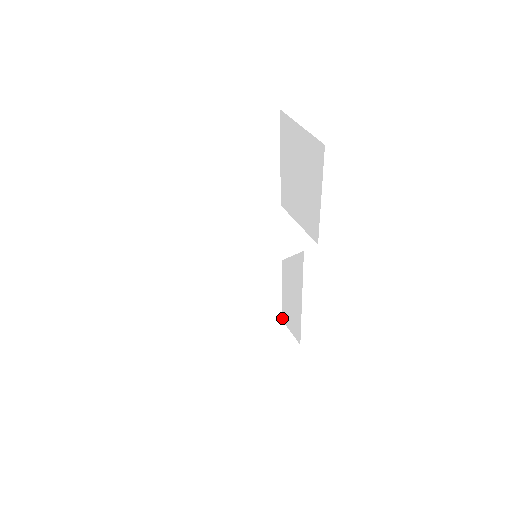
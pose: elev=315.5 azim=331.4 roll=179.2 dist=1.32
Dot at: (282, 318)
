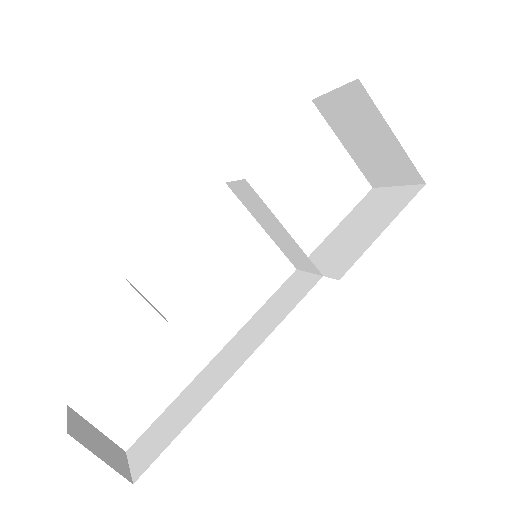
Dot at: (131, 446)
